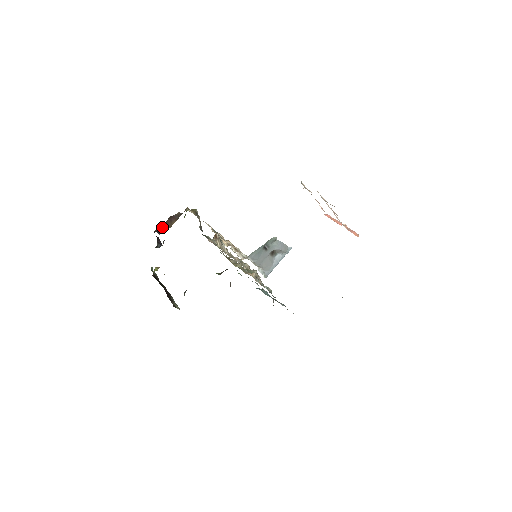
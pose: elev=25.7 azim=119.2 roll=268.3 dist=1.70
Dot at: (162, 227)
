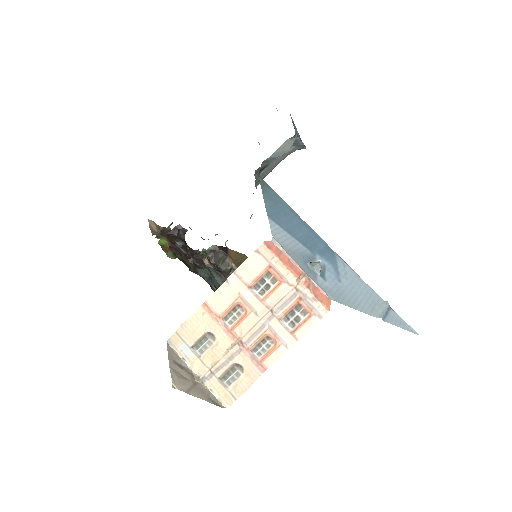
Dot at: occluded
